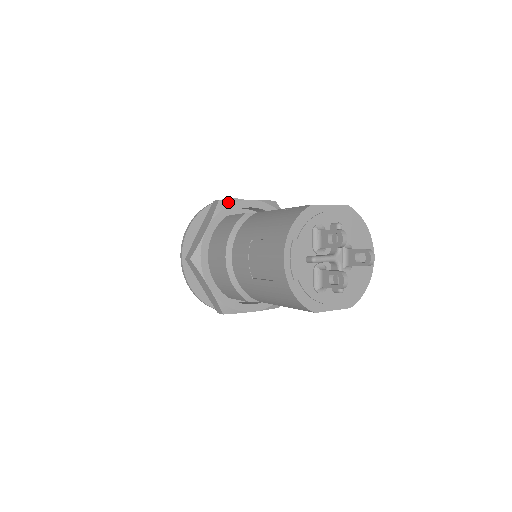
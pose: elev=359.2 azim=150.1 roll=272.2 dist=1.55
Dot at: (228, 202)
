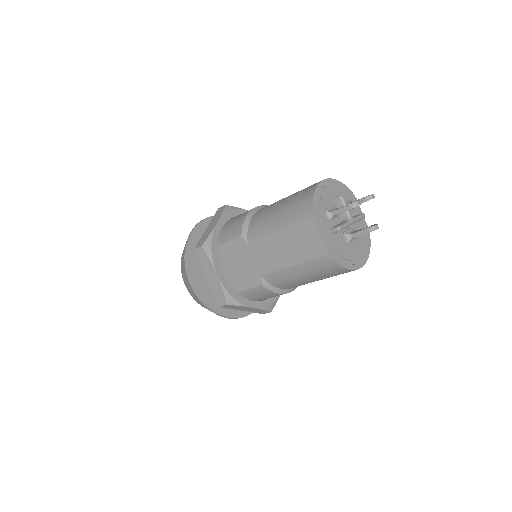
Dot at: occluded
